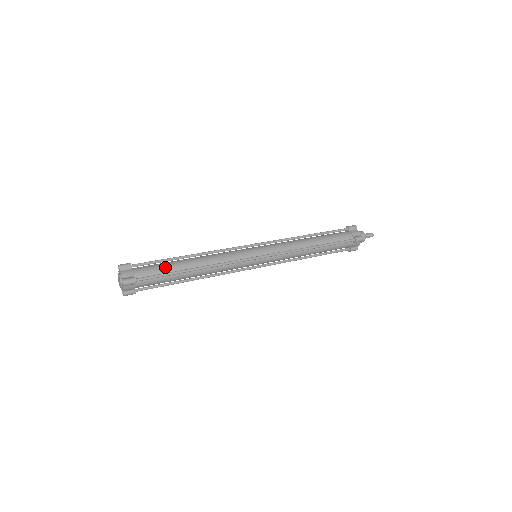
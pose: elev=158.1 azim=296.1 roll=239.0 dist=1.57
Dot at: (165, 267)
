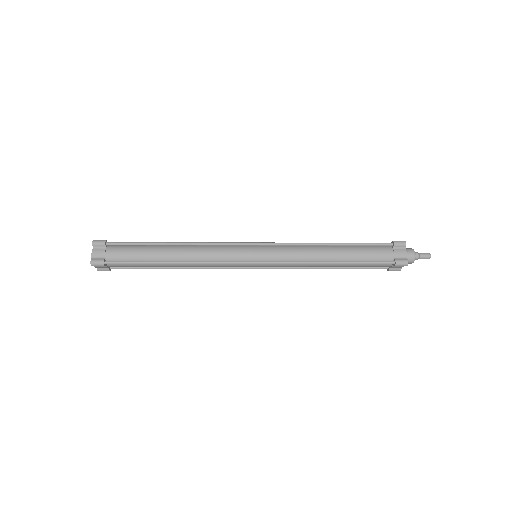
Dot at: (141, 253)
